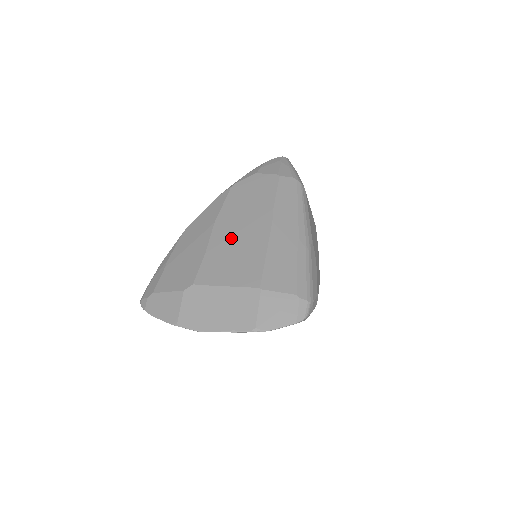
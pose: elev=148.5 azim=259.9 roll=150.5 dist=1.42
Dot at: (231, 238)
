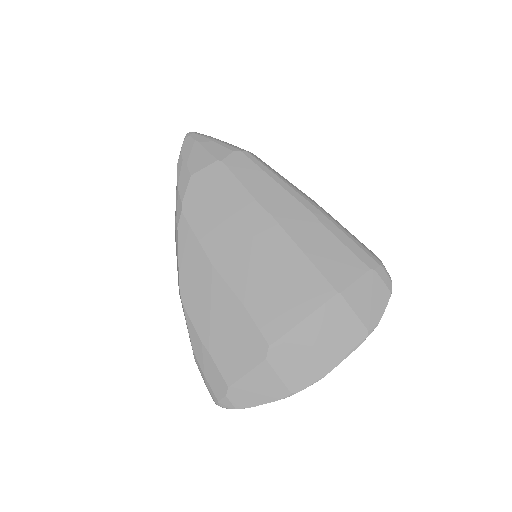
Dot at: (251, 267)
